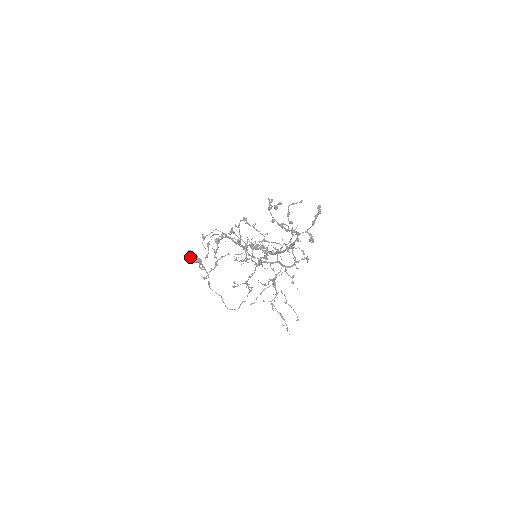
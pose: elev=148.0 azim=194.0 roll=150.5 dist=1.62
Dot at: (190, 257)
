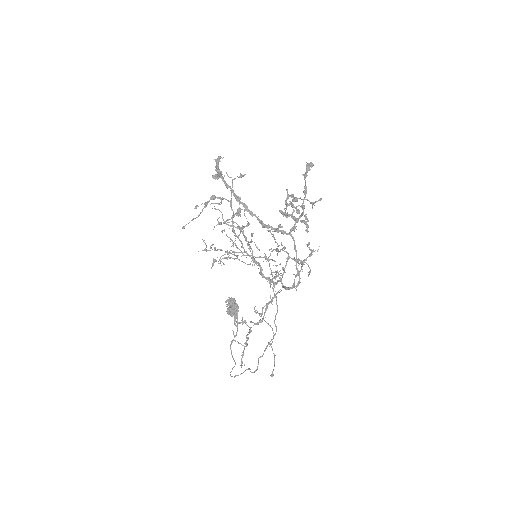
Dot at: (231, 306)
